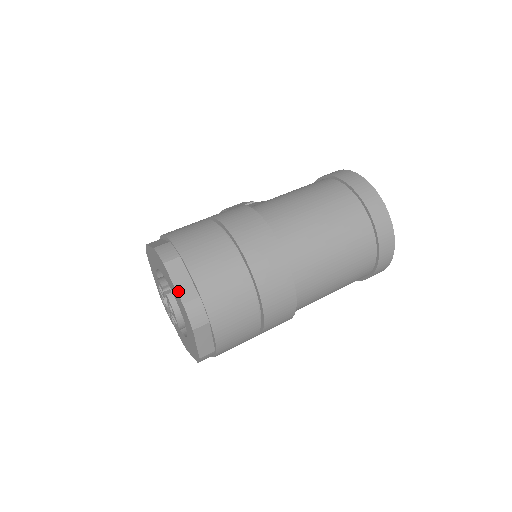
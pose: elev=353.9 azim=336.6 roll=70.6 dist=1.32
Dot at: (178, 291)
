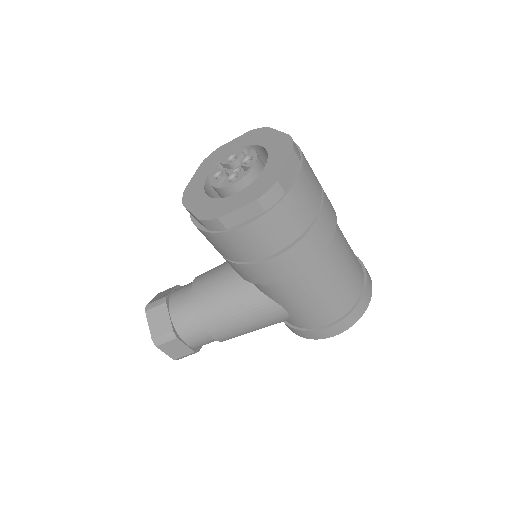
Dot at: (284, 133)
